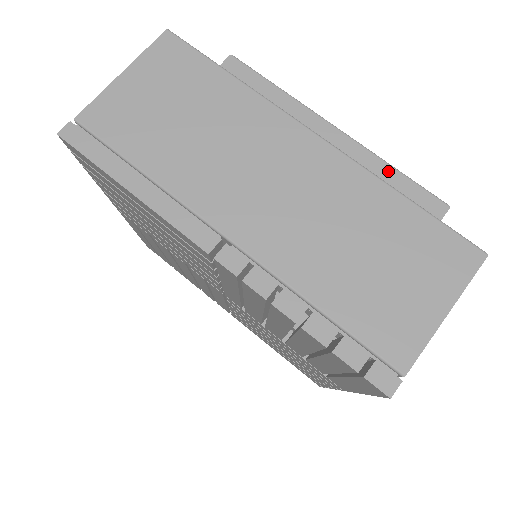
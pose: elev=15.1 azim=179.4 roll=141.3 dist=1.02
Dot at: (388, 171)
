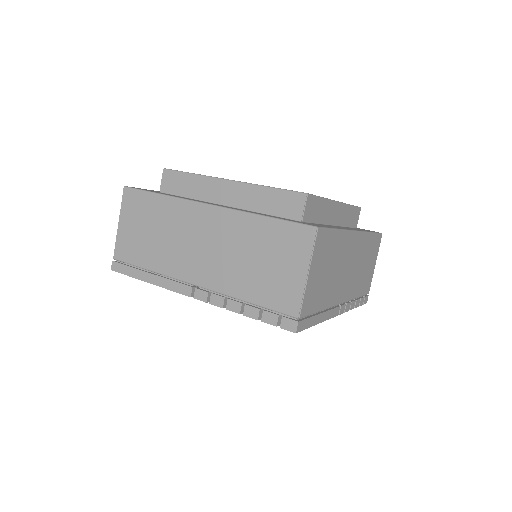
Dot at: (265, 191)
